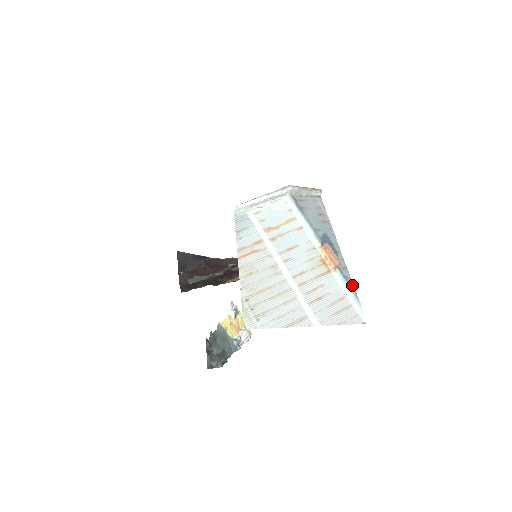
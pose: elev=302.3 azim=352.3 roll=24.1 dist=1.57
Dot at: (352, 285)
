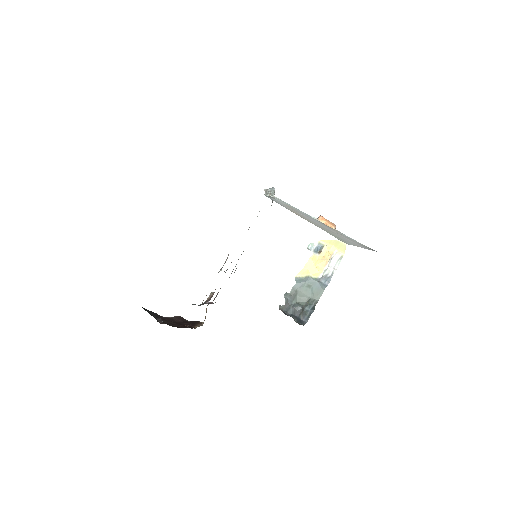
Dot at: occluded
